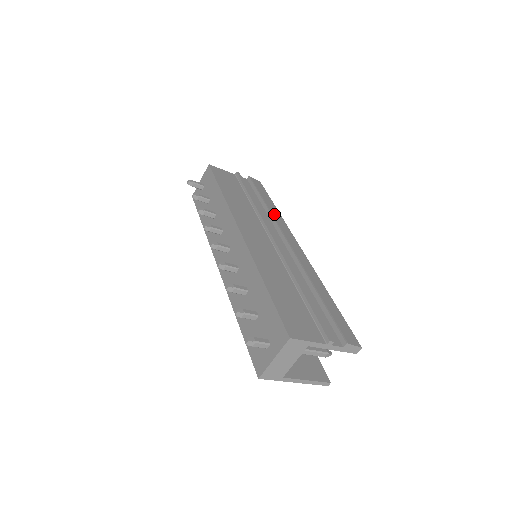
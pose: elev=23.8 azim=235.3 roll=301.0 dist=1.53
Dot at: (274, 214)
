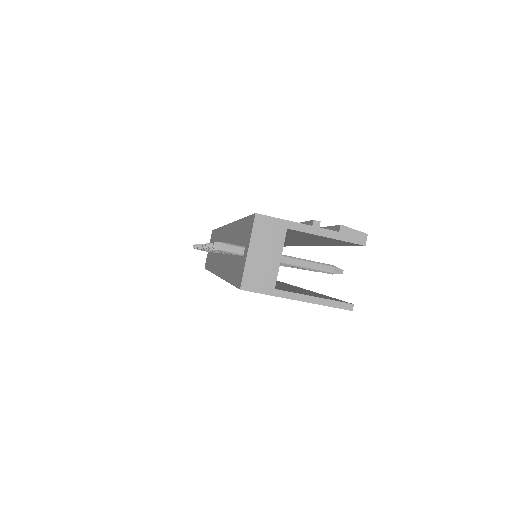
Dot at: occluded
